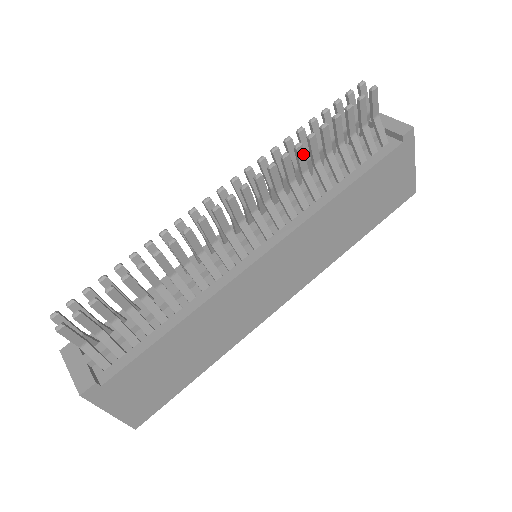
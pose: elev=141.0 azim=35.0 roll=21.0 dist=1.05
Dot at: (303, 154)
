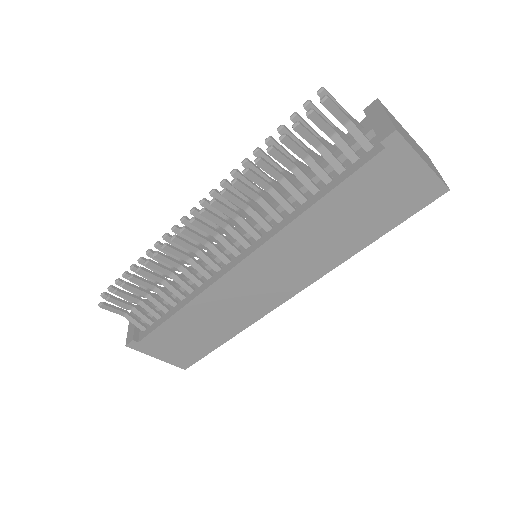
Dot at: (256, 177)
